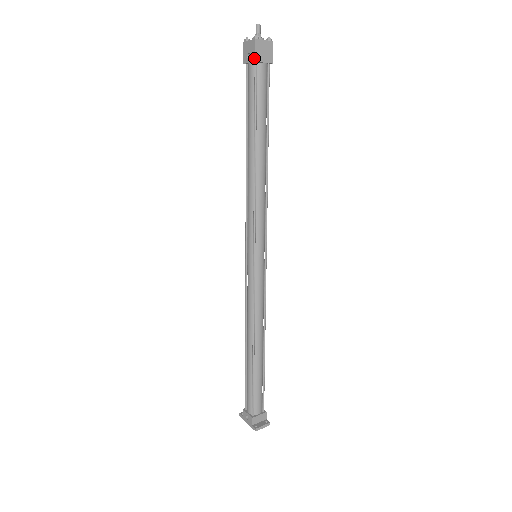
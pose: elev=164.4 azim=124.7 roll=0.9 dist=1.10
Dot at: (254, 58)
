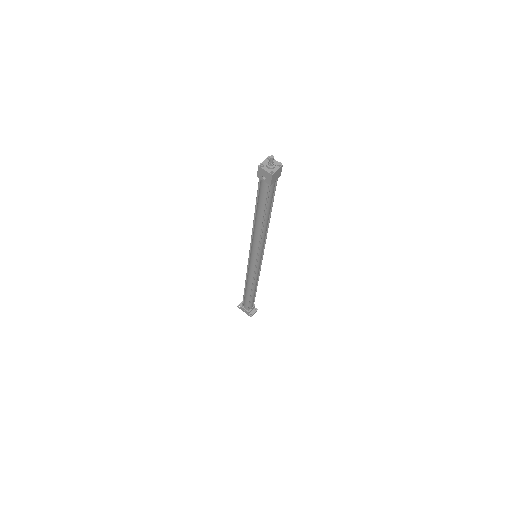
Dot at: (270, 184)
